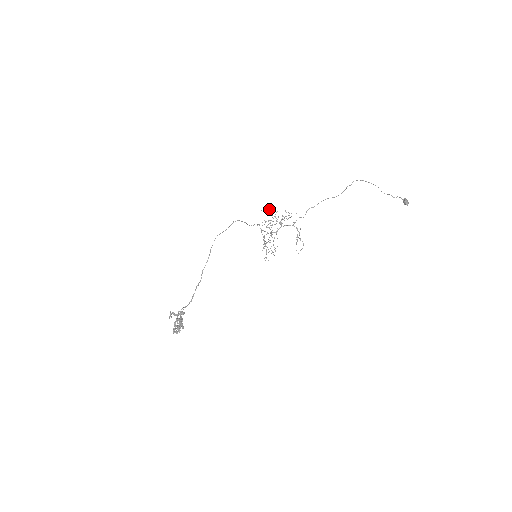
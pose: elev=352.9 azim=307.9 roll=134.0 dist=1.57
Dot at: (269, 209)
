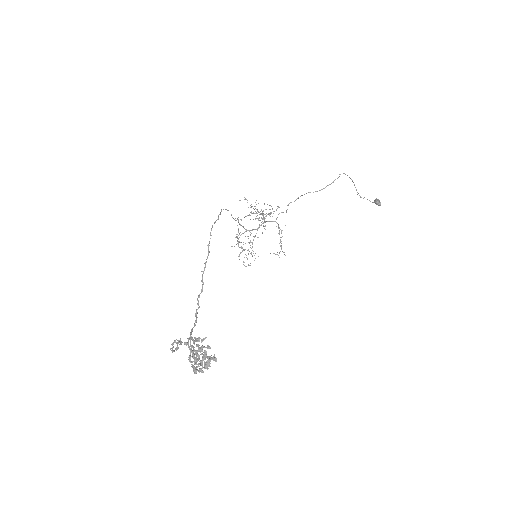
Dot at: occluded
